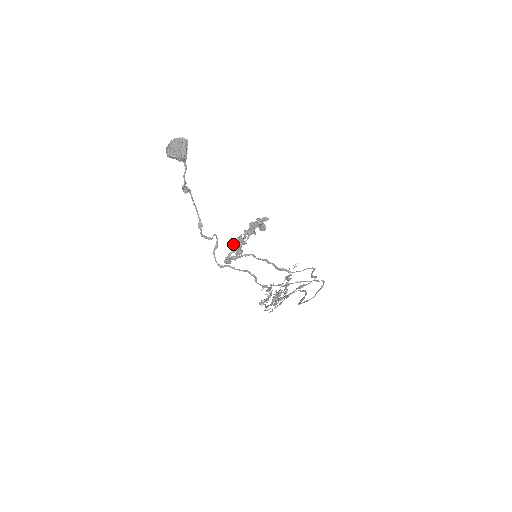
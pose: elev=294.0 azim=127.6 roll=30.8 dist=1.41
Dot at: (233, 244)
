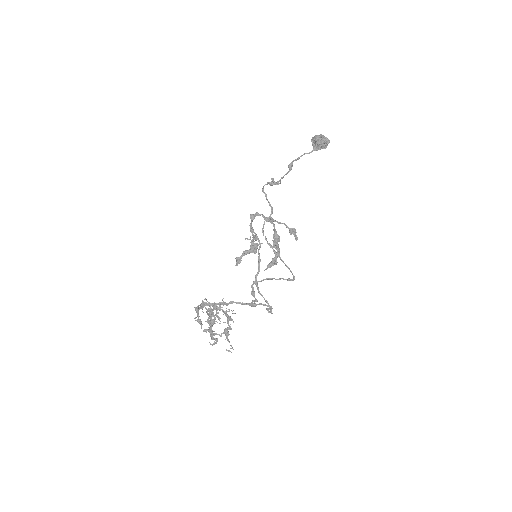
Dot at: occluded
